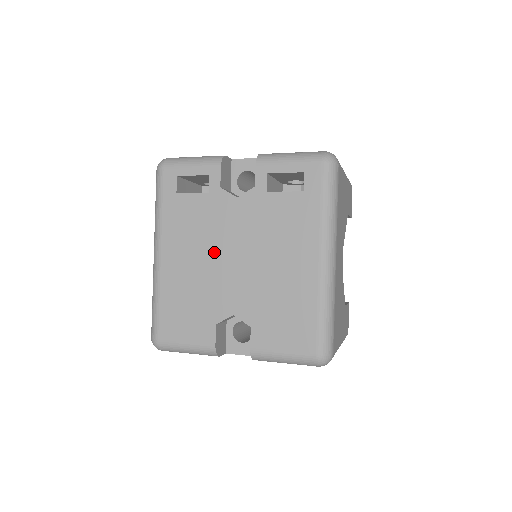
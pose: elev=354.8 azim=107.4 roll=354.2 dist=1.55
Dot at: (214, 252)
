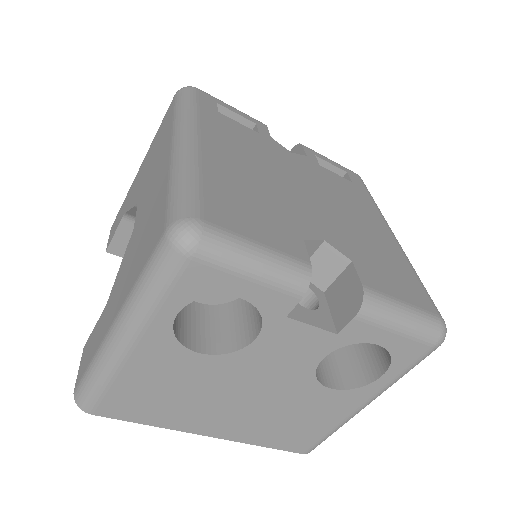
Dot at: (278, 174)
